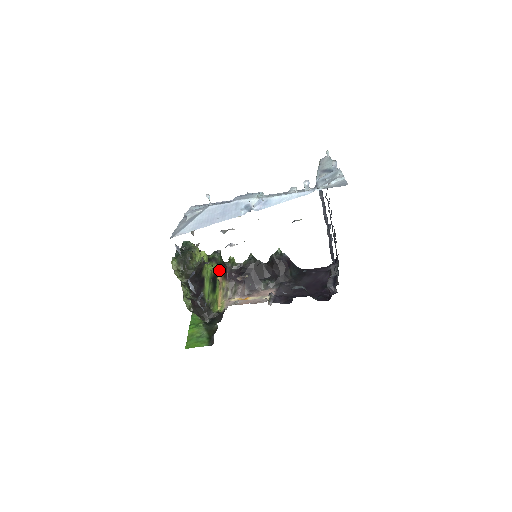
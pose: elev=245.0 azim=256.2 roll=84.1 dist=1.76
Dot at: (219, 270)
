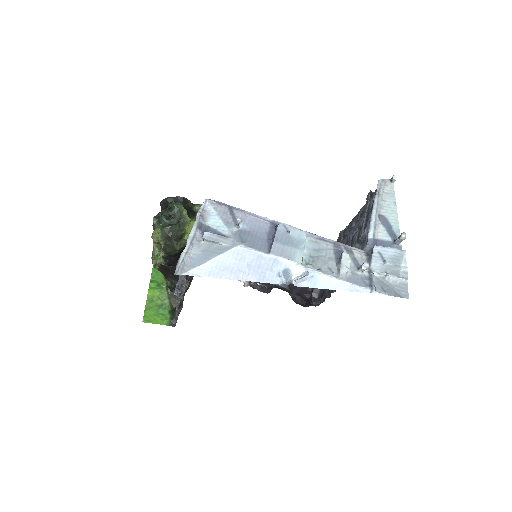
Dot at: occluded
